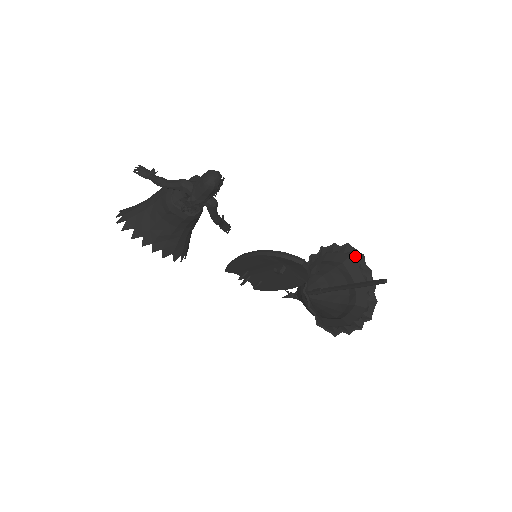
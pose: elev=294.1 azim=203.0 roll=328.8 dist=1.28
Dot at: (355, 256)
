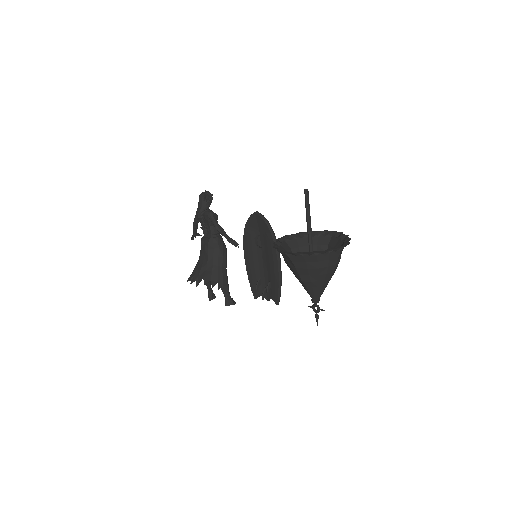
Dot at: (334, 235)
